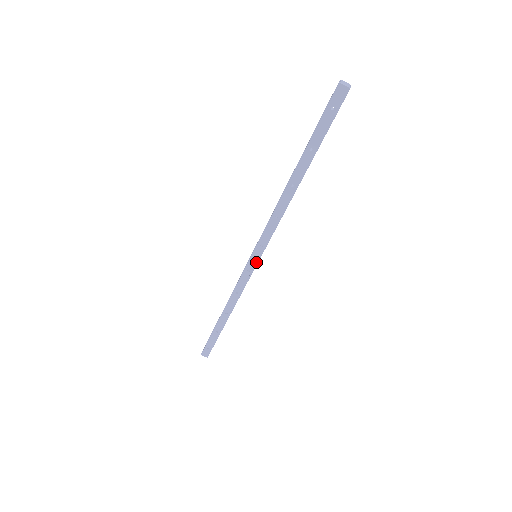
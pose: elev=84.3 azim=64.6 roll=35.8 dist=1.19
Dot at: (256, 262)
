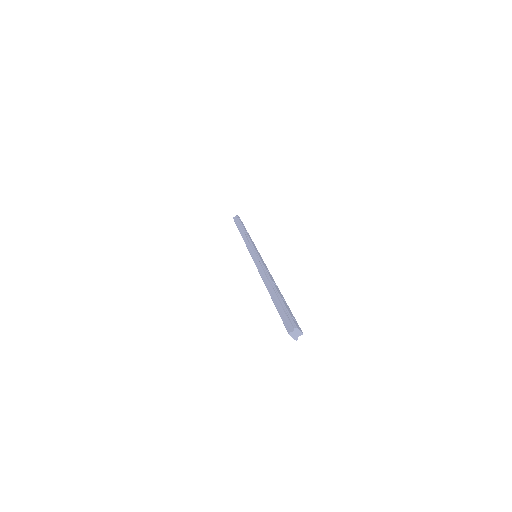
Dot at: occluded
